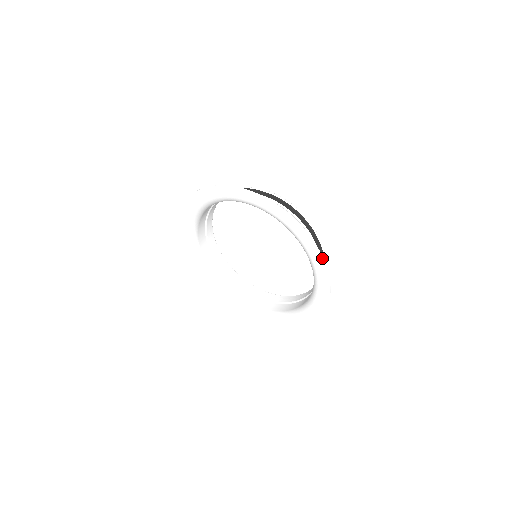
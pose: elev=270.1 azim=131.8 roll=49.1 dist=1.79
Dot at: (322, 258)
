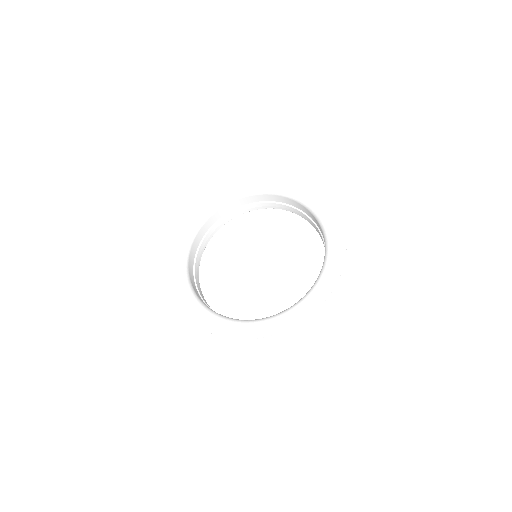
Dot at: (333, 288)
